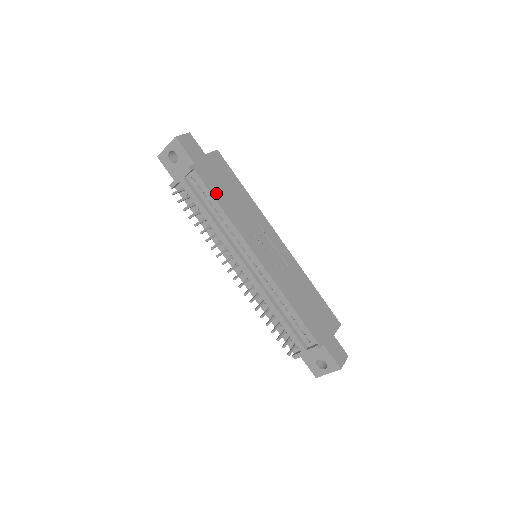
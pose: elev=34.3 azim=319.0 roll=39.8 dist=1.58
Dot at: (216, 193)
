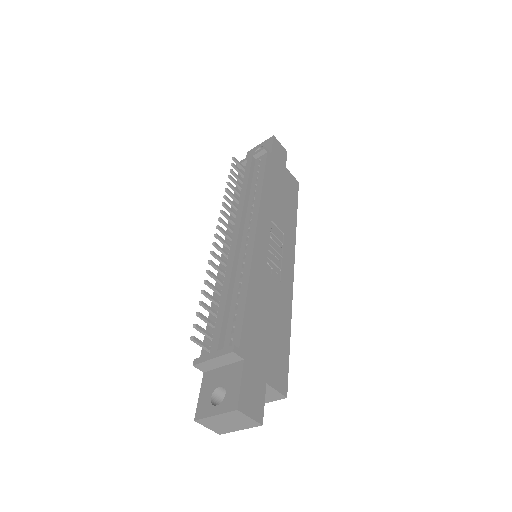
Dot at: (269, 177)
